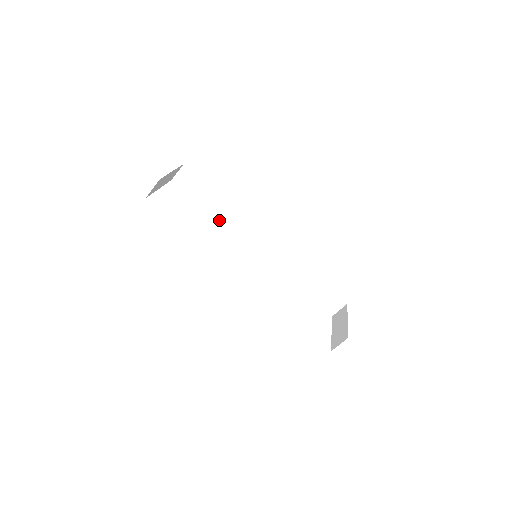
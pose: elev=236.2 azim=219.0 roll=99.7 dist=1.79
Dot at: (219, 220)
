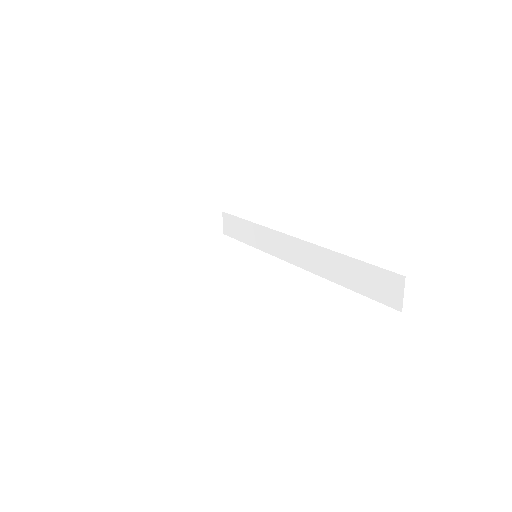
Dot at: (257, 248)
